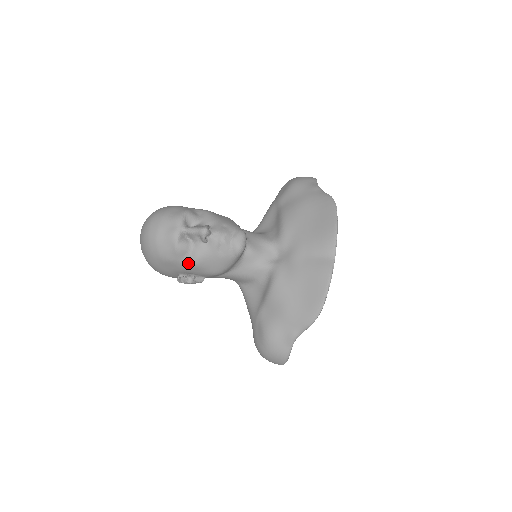
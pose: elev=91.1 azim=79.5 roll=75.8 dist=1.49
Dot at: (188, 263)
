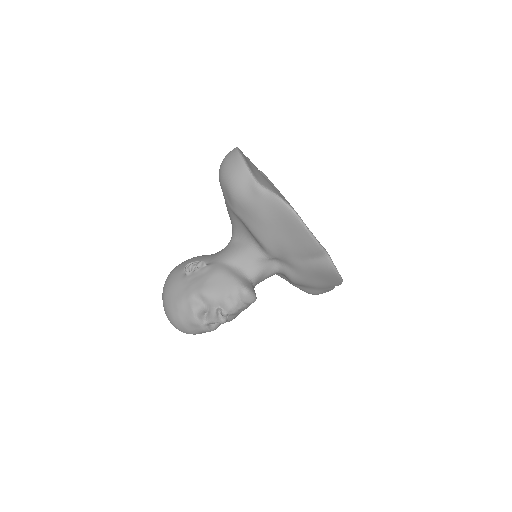
Dot at: occluded
